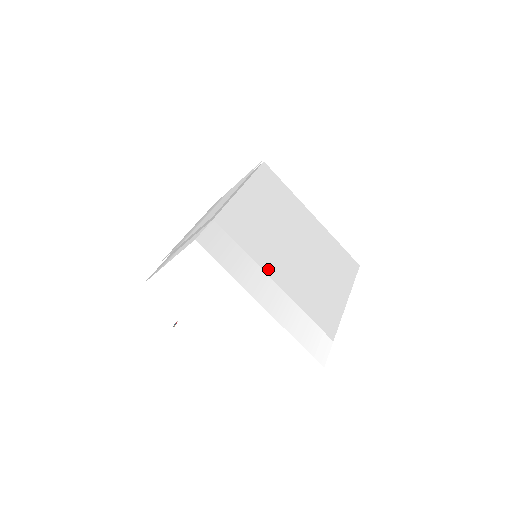
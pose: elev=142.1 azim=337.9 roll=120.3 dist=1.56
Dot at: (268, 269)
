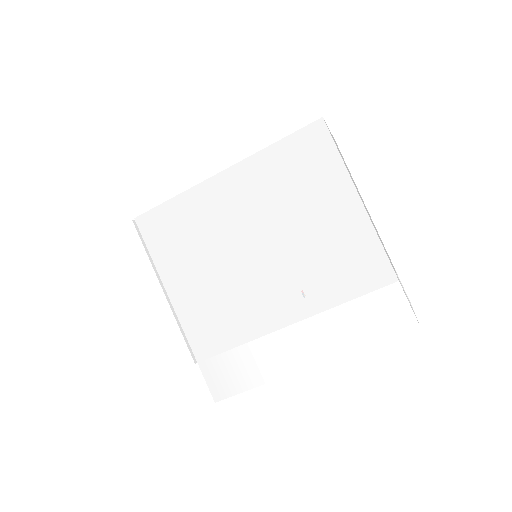
Dot at: (272, 324)
